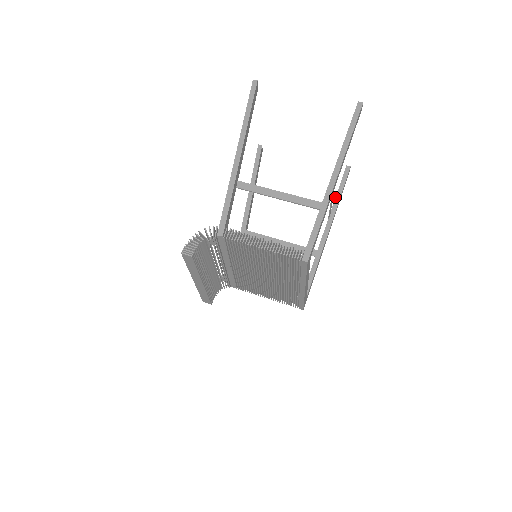
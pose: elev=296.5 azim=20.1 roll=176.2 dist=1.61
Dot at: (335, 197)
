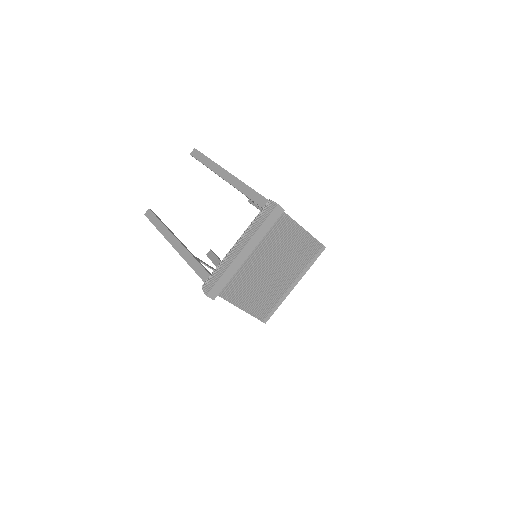
Dot at: occluded
